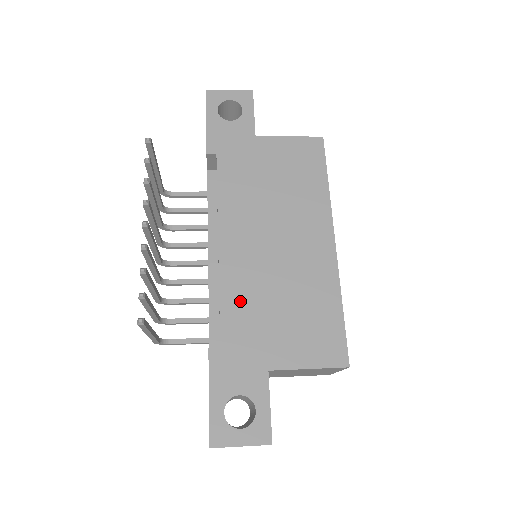
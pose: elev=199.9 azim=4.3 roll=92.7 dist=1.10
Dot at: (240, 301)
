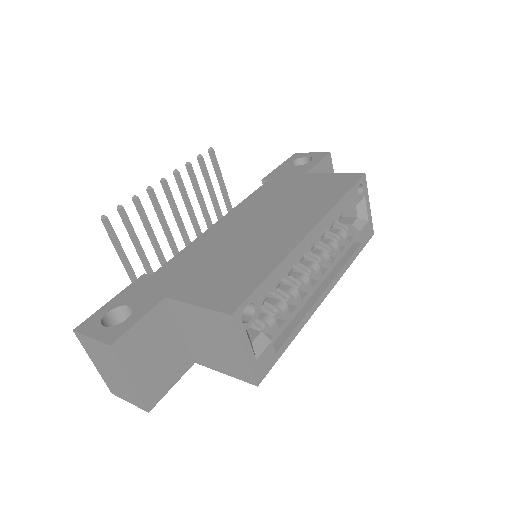
Dot at: (195, 253)
